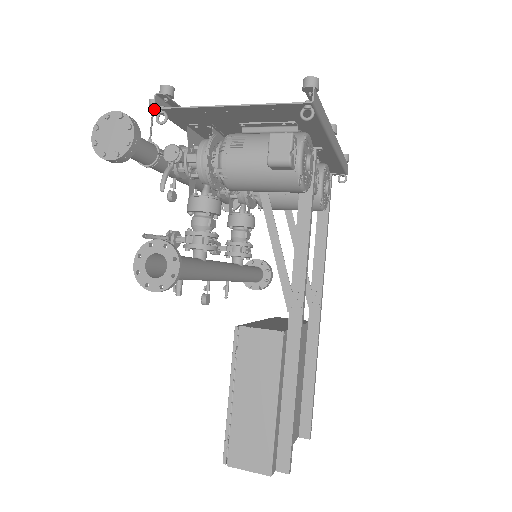
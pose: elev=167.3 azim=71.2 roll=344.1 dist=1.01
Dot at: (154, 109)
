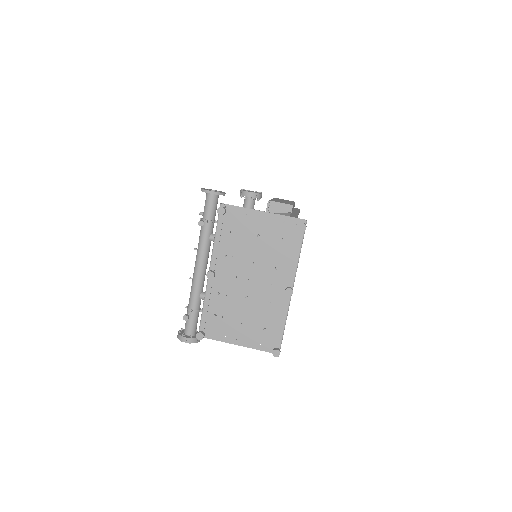
Dot at: (188, 317)
